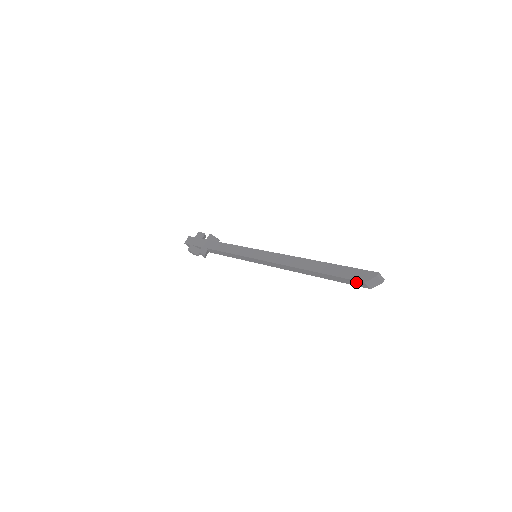
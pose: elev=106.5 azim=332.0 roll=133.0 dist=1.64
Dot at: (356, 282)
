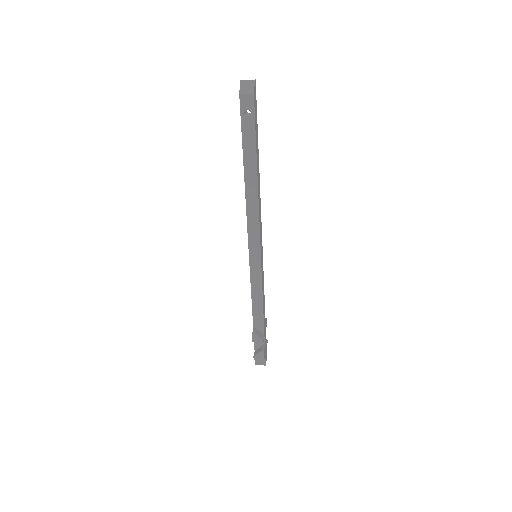
Dot at: (244, 108)
